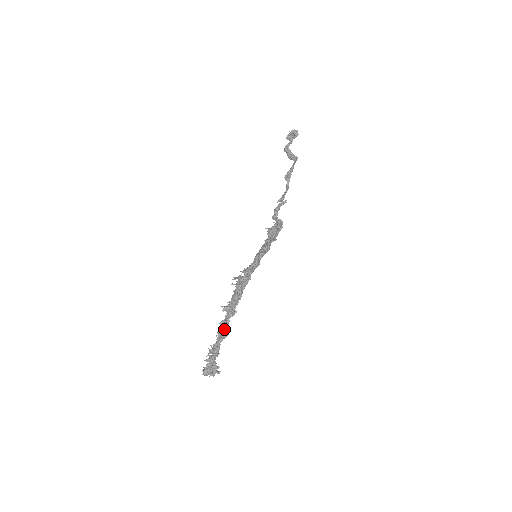
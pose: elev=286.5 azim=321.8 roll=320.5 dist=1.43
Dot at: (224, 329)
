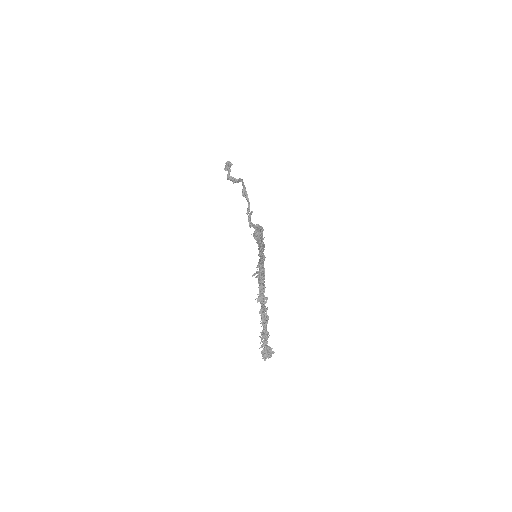
Dot at: (265, 314)
